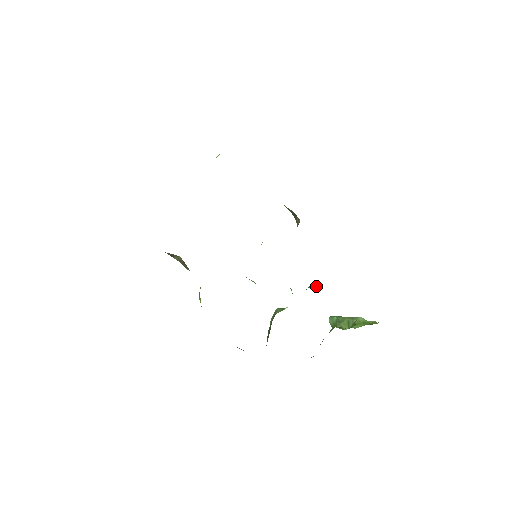
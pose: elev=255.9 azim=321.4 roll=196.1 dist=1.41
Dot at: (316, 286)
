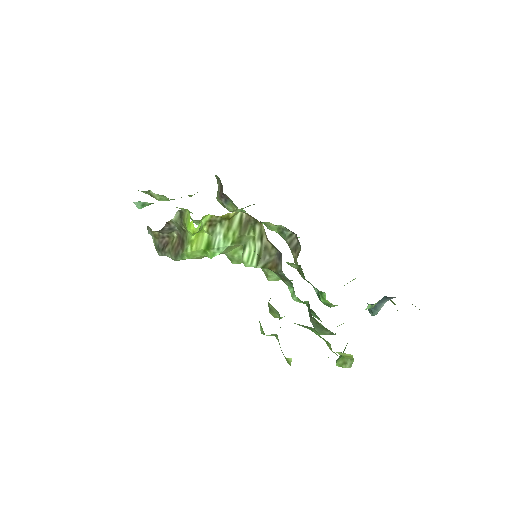
Dot at: occluded
